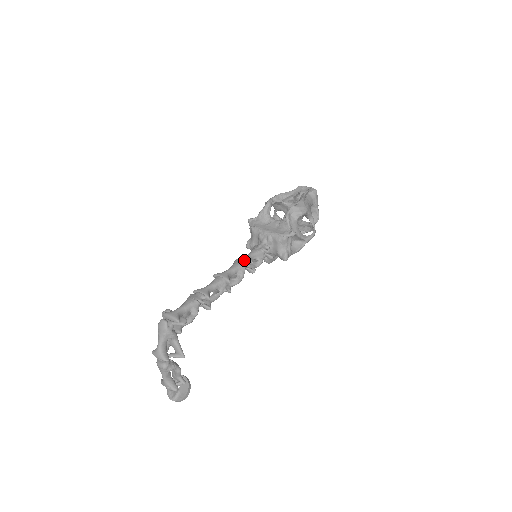
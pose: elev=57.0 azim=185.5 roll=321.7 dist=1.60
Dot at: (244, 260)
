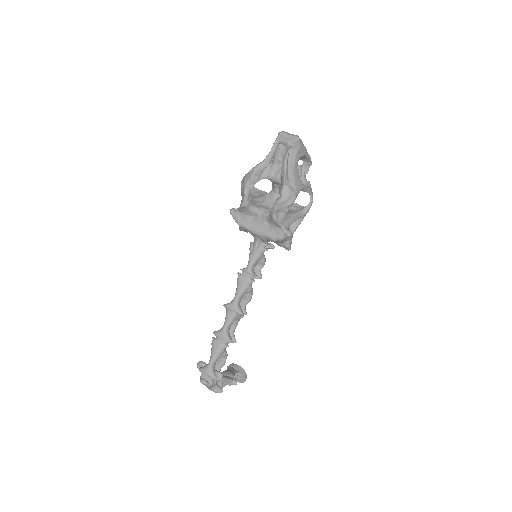
Dot at: (246, 278)
